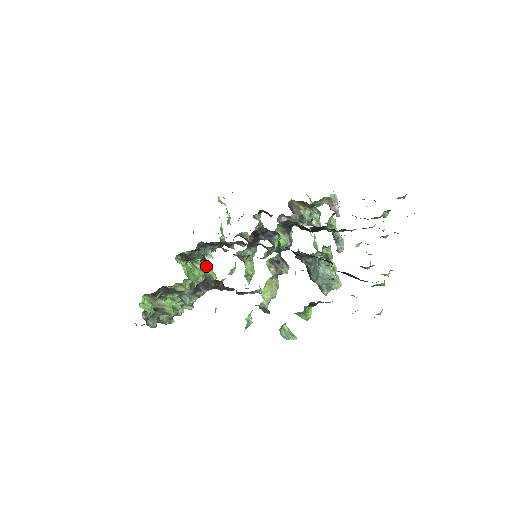
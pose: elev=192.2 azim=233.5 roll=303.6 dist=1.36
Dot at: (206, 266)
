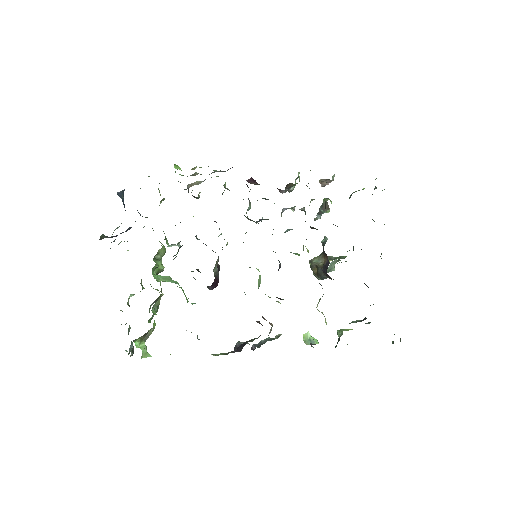
Dot at: occluded
